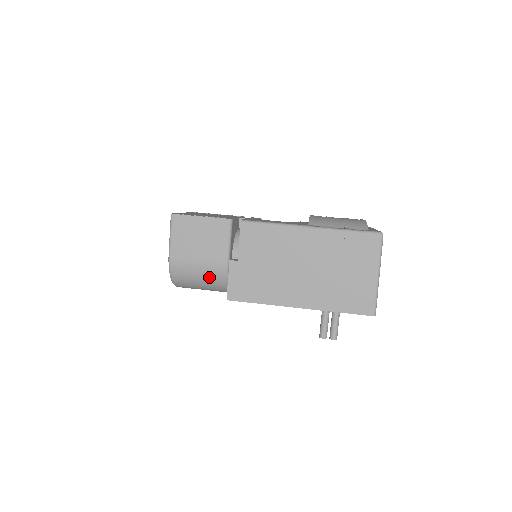
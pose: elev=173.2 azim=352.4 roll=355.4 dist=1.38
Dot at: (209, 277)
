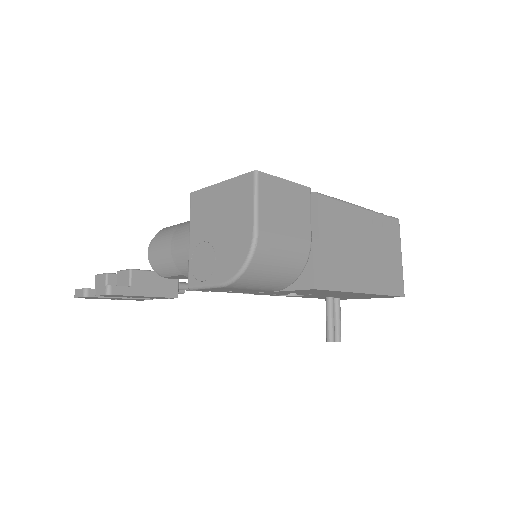
Dot at: (291, 261)
